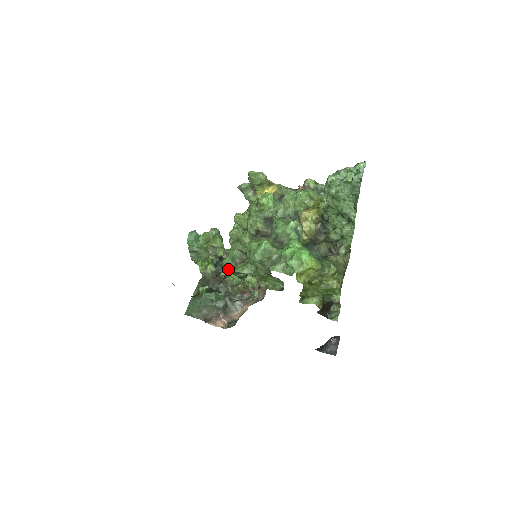
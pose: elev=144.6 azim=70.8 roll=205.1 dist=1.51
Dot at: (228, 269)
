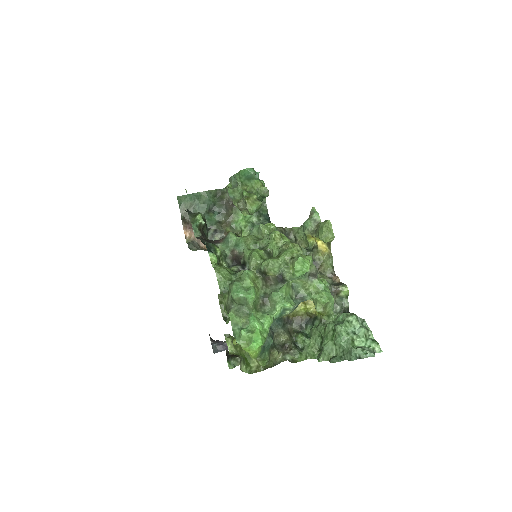
Dot at: (226, 243)
